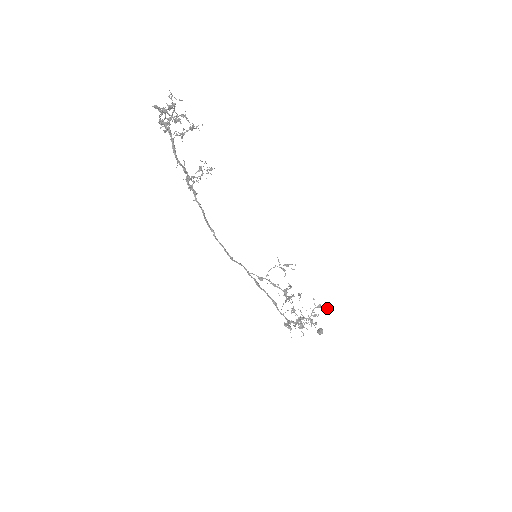
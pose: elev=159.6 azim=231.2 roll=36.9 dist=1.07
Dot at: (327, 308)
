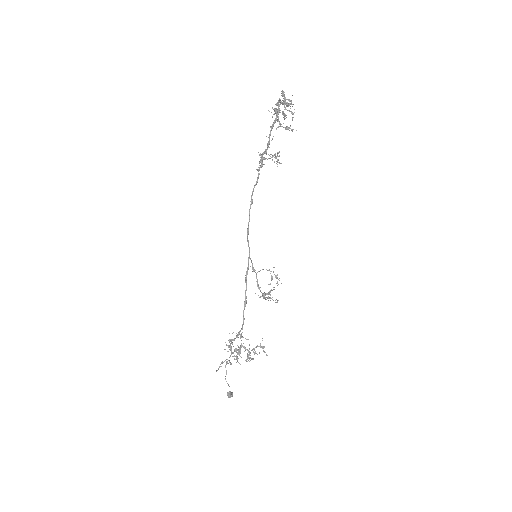
Dot at: (267, 355)
